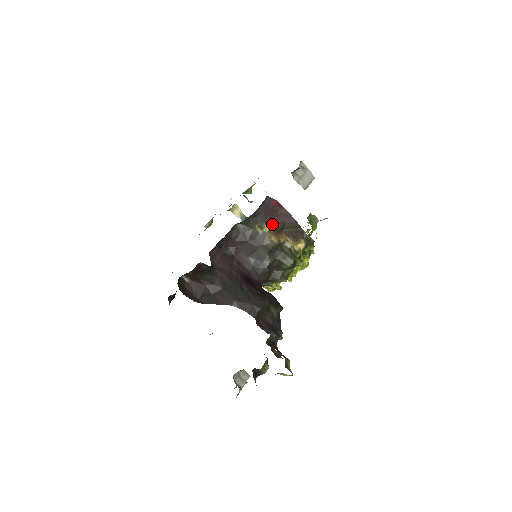
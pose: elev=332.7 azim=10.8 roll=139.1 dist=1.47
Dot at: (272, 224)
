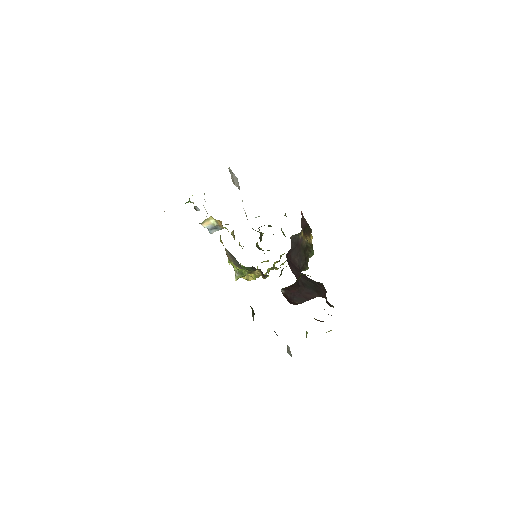
Dot at: occluded
